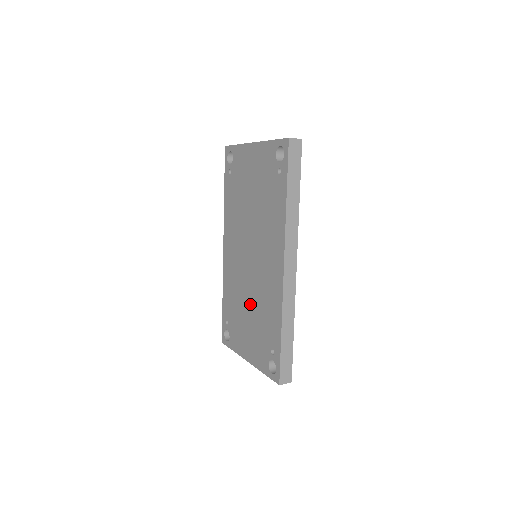
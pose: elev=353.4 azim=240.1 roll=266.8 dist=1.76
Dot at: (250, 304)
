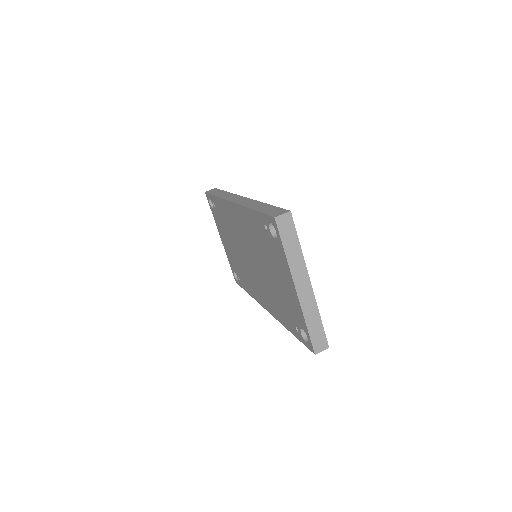
Dot at: (236, 252)
